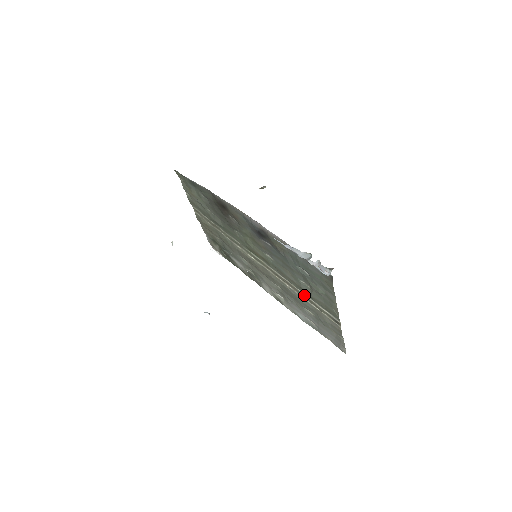
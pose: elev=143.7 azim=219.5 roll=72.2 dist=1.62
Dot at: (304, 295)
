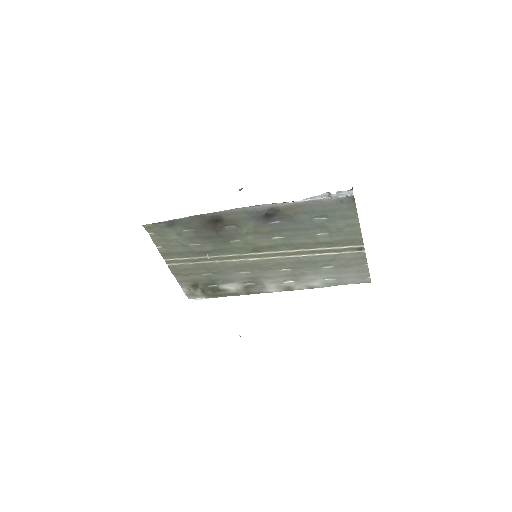
Dot at: (321, 250)
